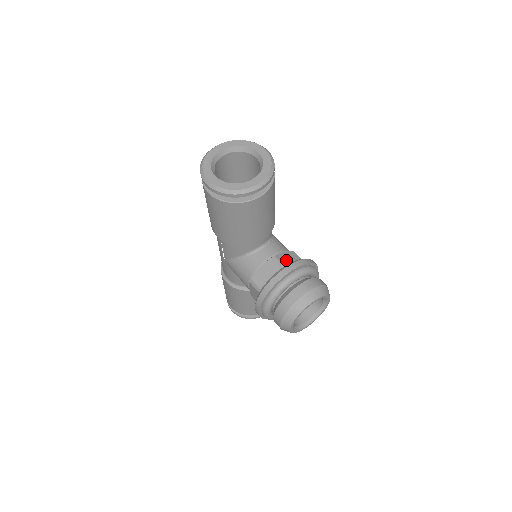
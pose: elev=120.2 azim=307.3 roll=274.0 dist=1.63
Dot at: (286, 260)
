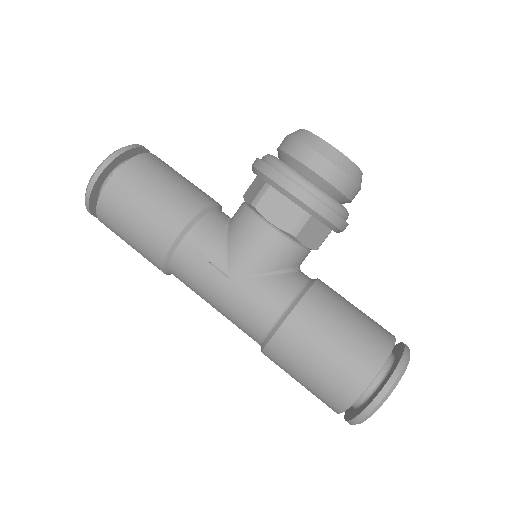
Dot at: occluded
